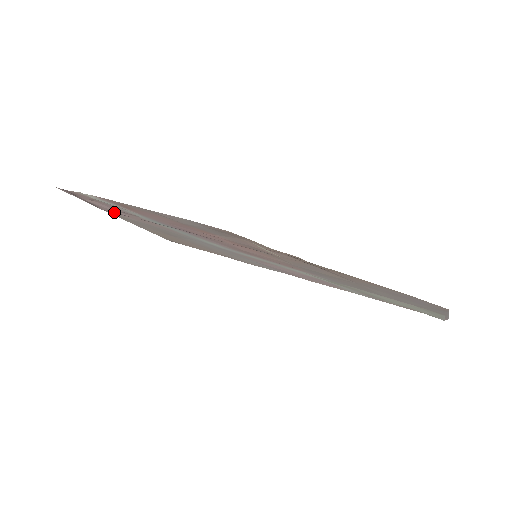
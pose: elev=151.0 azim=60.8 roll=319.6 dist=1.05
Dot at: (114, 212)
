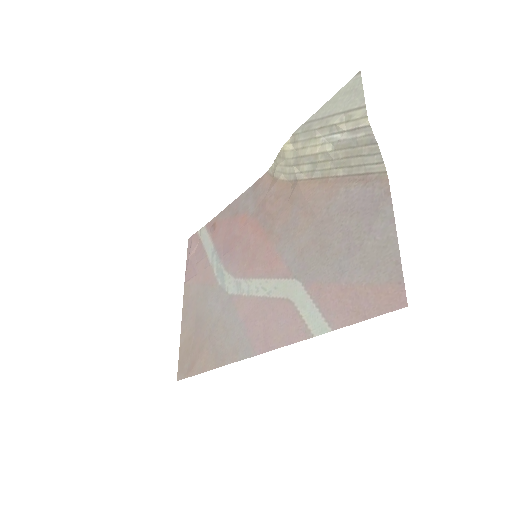
Dot at: (192, 275)
